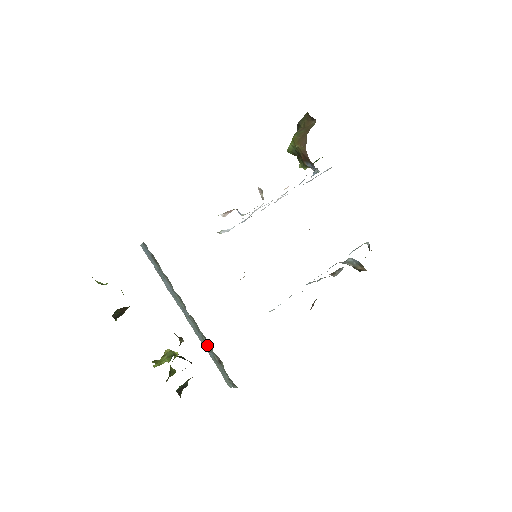
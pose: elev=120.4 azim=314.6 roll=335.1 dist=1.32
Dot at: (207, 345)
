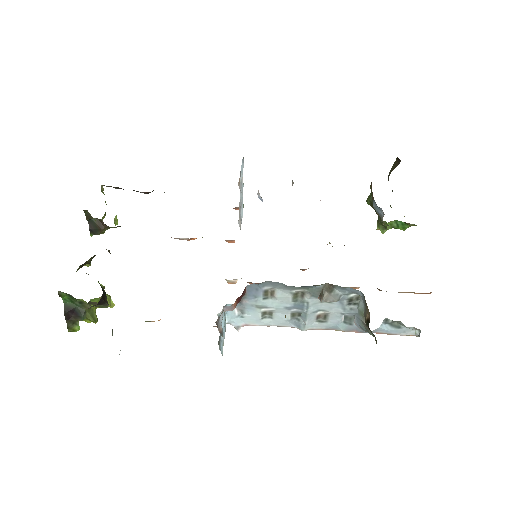
Dot at: occluded
